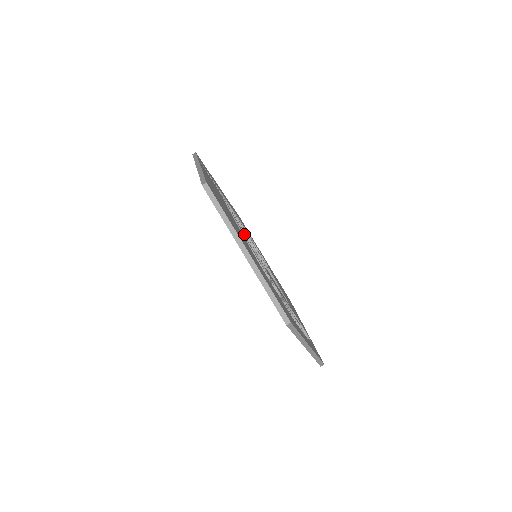
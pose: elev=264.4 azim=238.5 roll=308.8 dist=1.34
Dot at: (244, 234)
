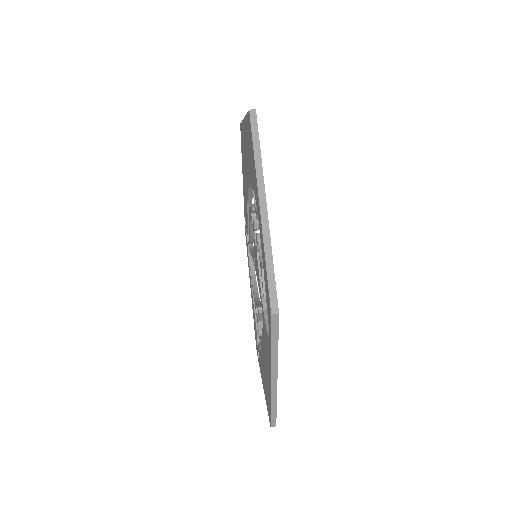
Dot at: occluded
